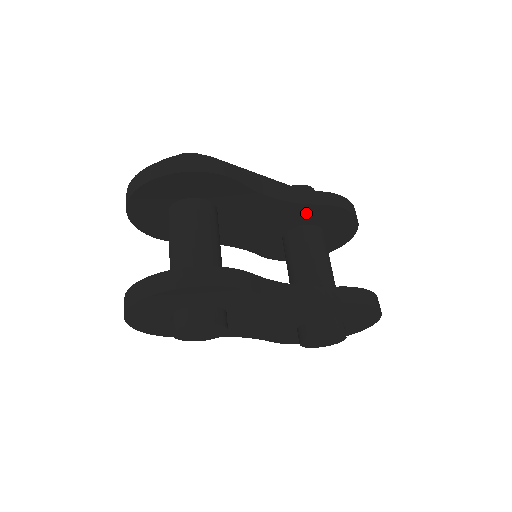
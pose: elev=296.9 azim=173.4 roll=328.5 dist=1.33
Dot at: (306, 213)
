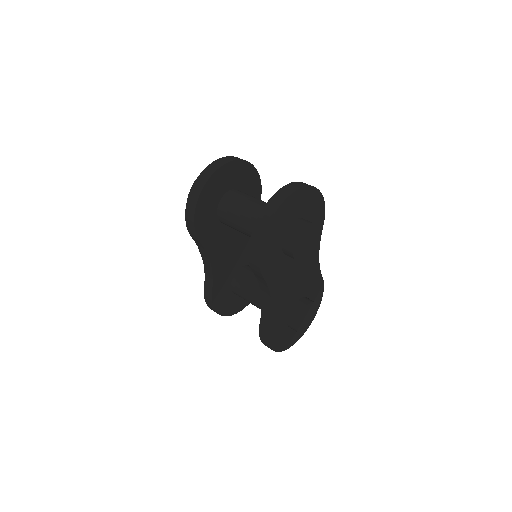
Dot at: occluded
